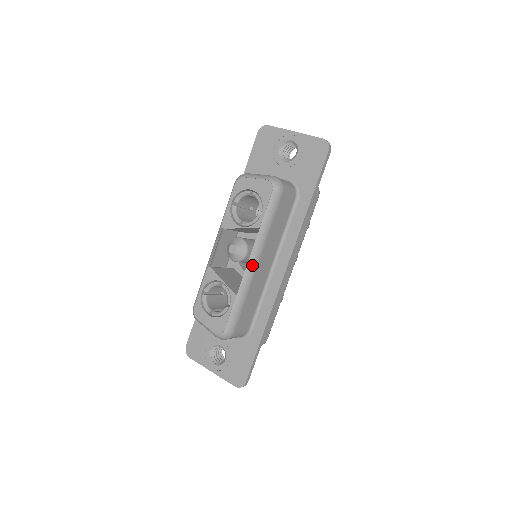
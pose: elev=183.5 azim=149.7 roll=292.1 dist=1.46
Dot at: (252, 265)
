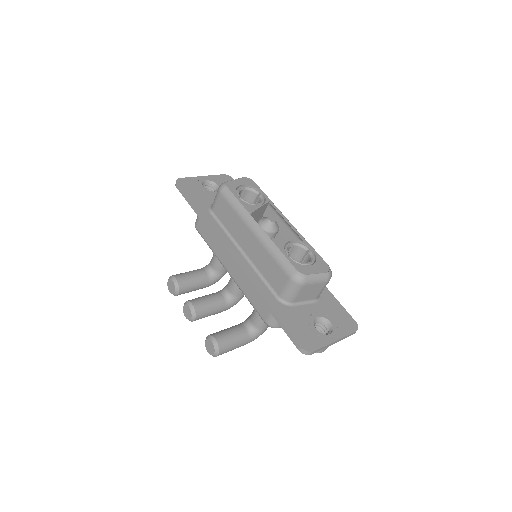
Dot at: (290, 223)
